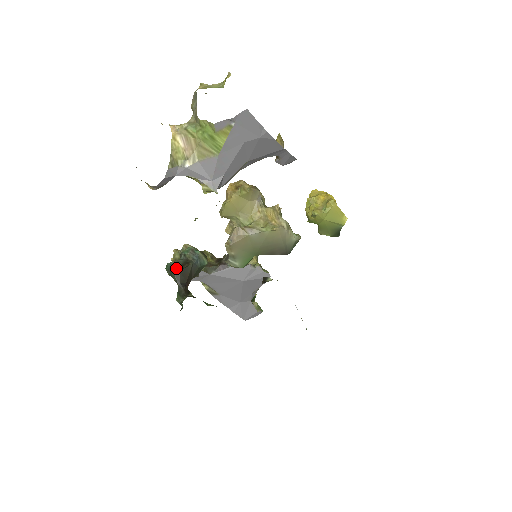
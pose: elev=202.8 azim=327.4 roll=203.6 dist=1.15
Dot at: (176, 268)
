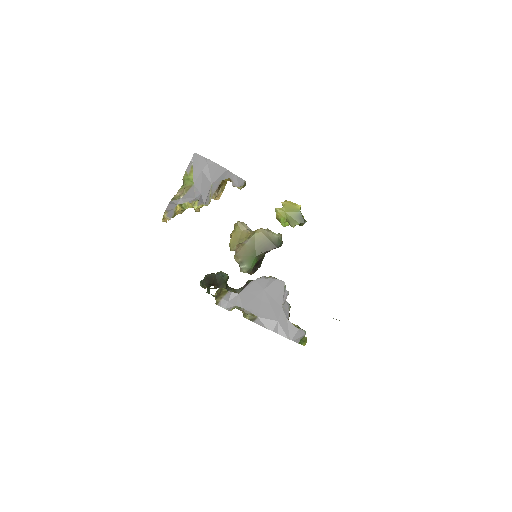
Dot at: (204, 278)
